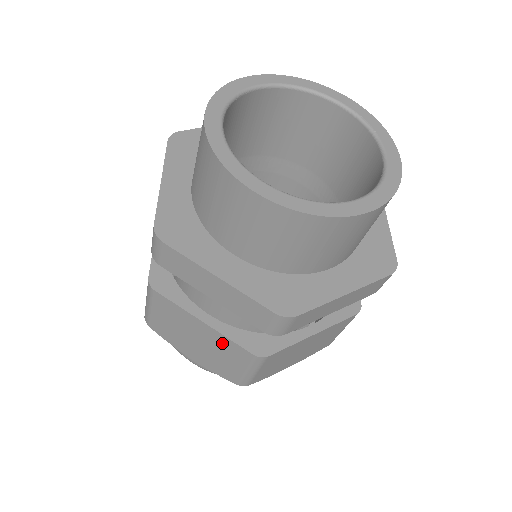
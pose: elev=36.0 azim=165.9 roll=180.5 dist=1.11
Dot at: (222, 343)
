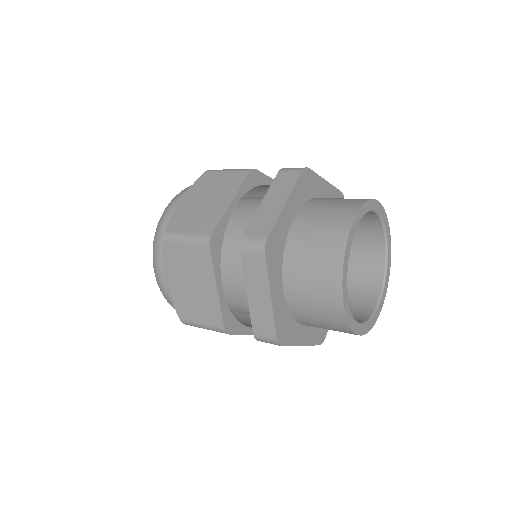
Dot at: (211, 305)
